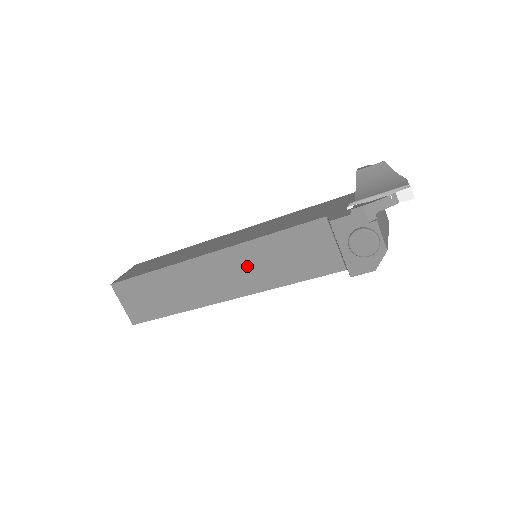
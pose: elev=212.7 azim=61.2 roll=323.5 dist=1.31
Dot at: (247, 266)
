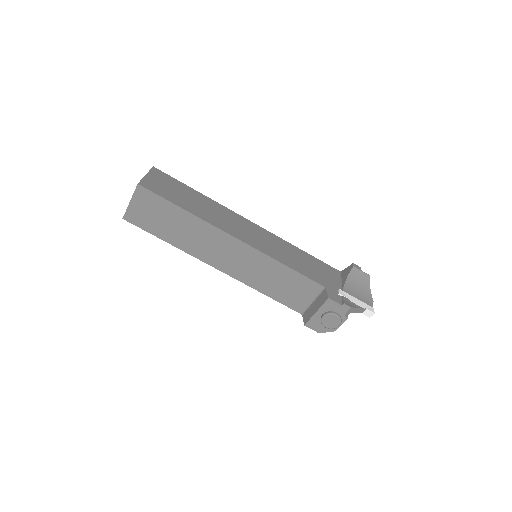
Dot at: (252, 266)
